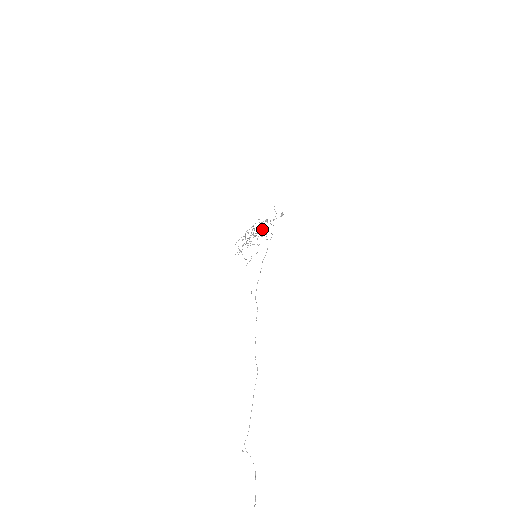
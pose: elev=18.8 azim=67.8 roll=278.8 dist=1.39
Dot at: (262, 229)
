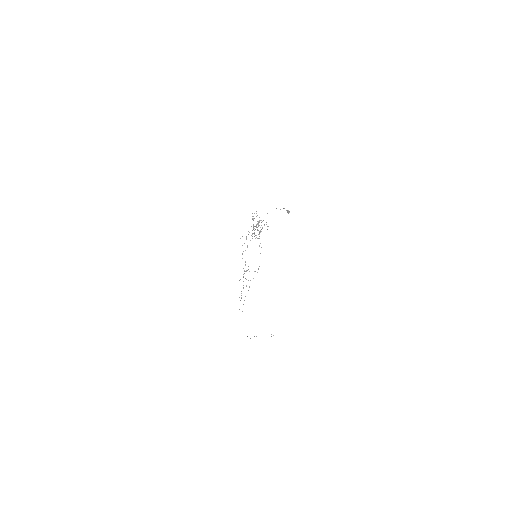
Dot at: occluded
